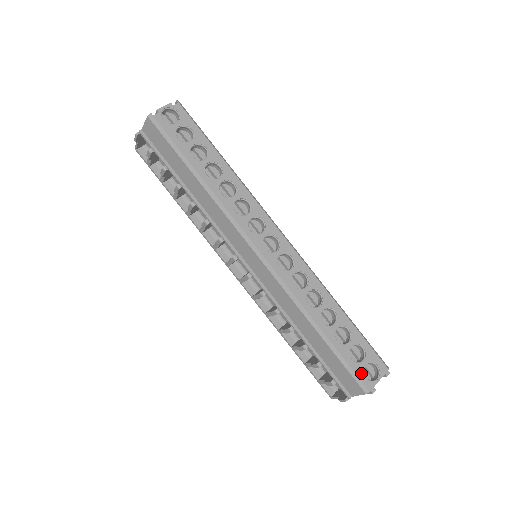
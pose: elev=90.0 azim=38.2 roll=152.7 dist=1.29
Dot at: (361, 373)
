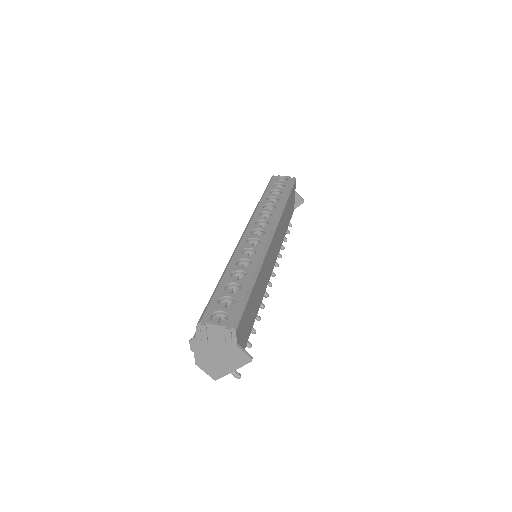
Dot at: (211, 310)
